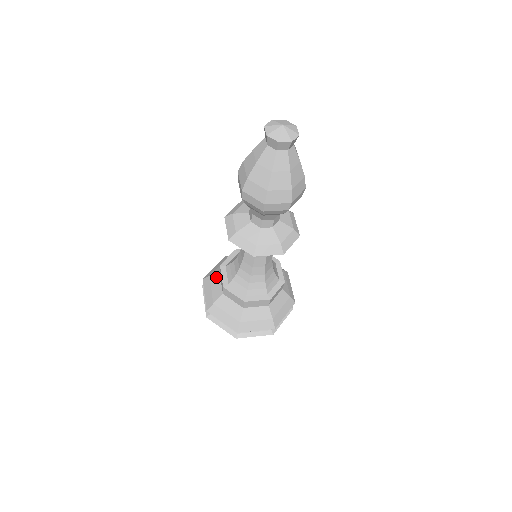
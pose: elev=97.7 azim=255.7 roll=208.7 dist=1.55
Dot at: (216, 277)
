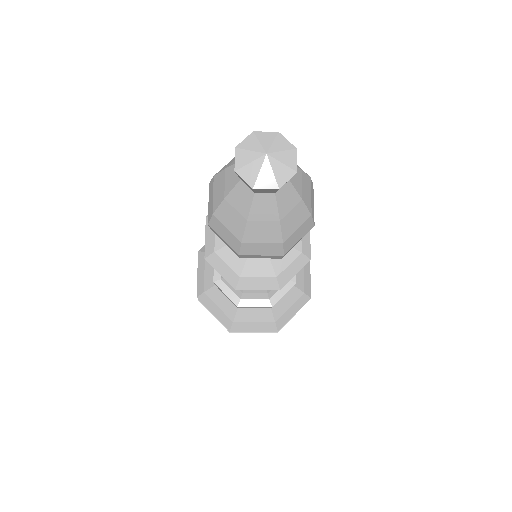
Dot at: occluded
